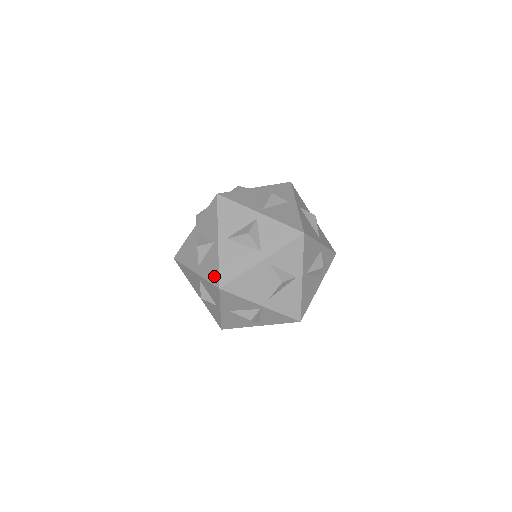
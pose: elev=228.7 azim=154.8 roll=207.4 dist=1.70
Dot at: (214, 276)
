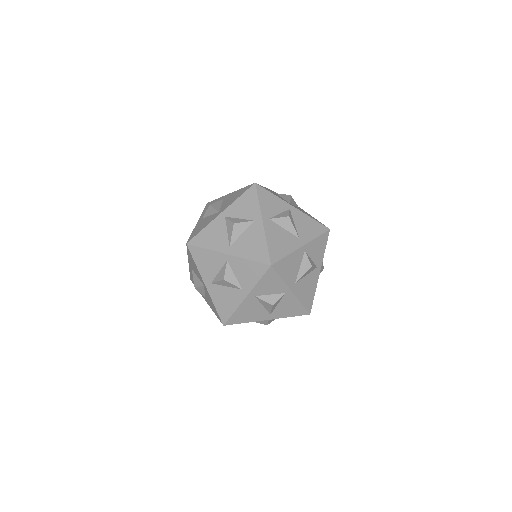
Dot at: (216, 314)
